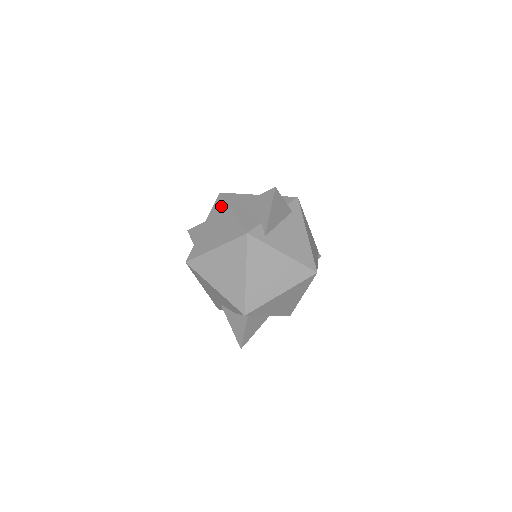
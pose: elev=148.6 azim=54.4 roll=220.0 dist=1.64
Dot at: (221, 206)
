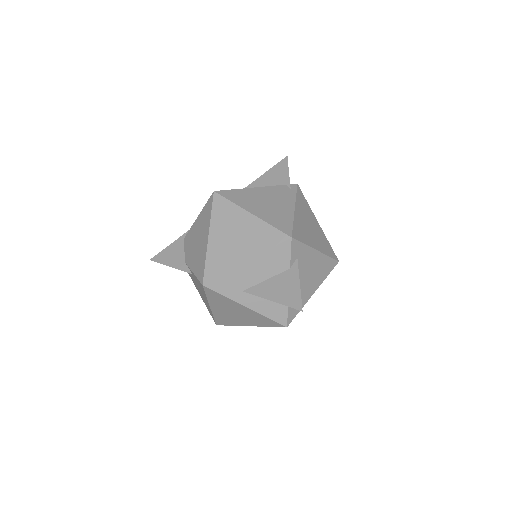
Dot at: (221, 299)
